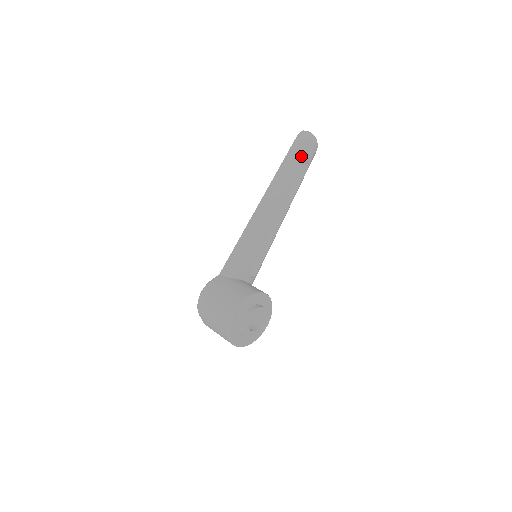
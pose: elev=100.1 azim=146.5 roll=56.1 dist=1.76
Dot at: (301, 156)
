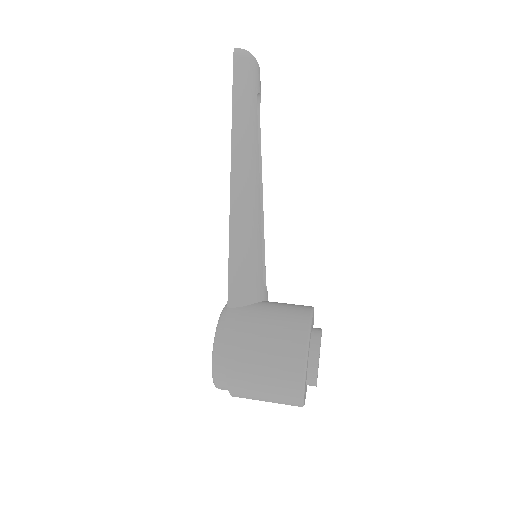
Dot at: (253, 86)
